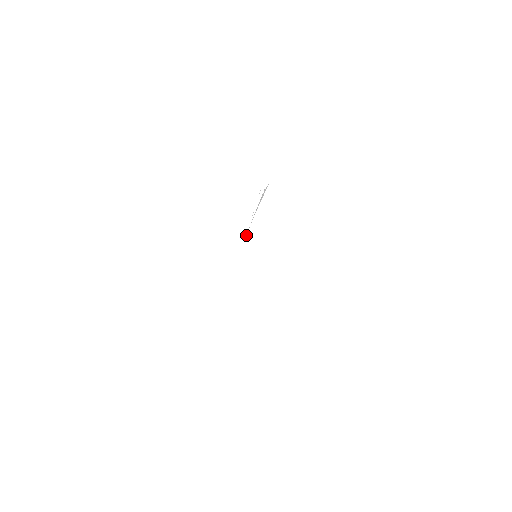
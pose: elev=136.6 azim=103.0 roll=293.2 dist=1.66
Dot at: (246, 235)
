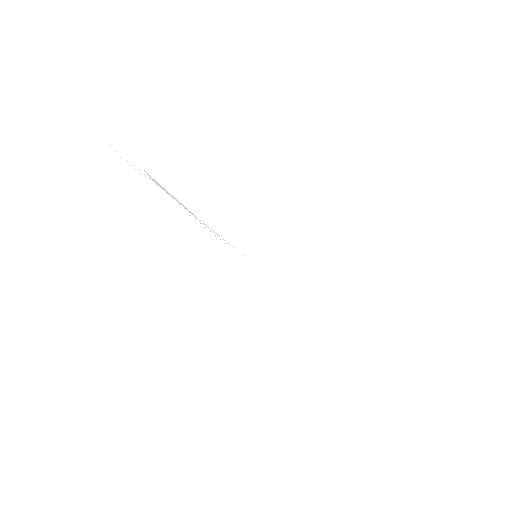
Dot at: occluded
